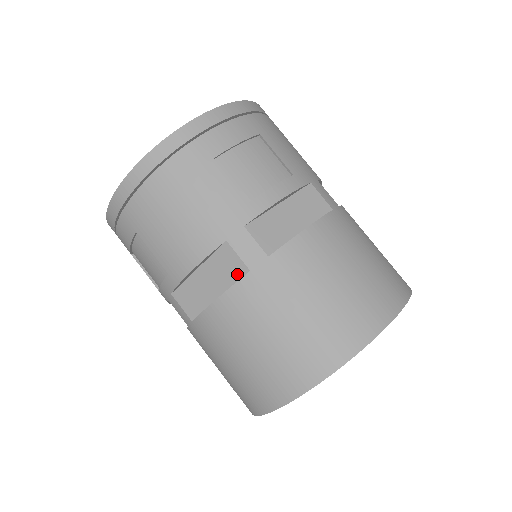
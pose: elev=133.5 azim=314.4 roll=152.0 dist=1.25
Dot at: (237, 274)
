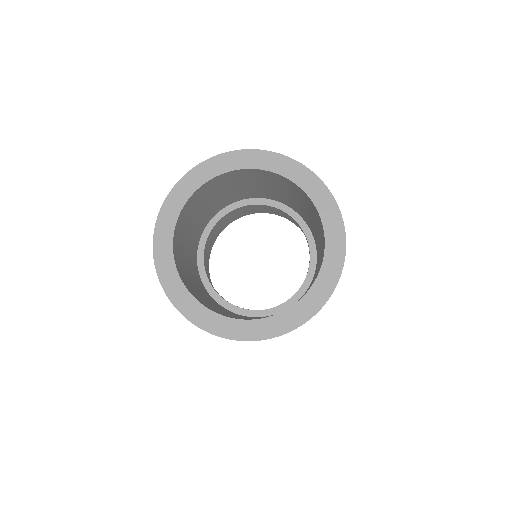
Dot at: occluded
